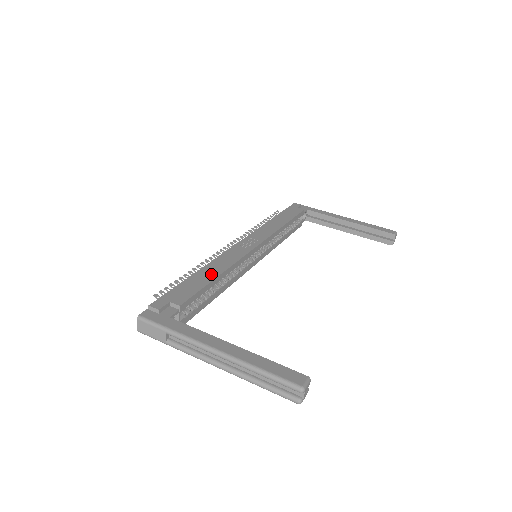
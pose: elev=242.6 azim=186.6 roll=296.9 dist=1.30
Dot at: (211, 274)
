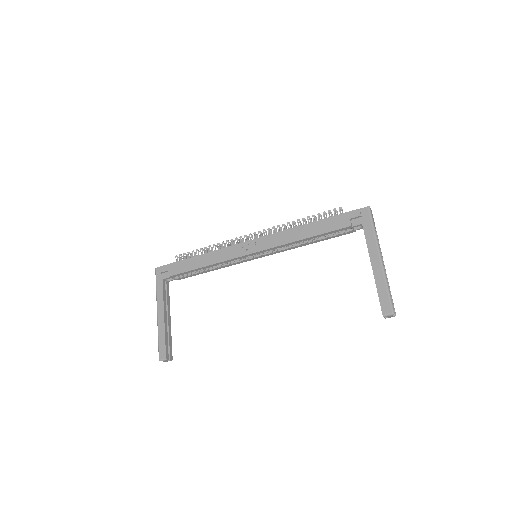
Dot at: (201, 263)
